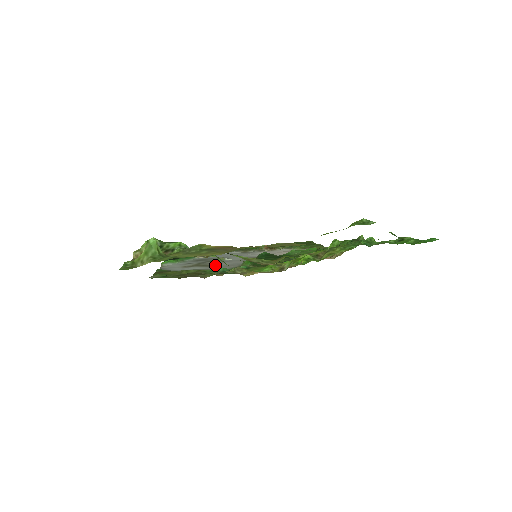
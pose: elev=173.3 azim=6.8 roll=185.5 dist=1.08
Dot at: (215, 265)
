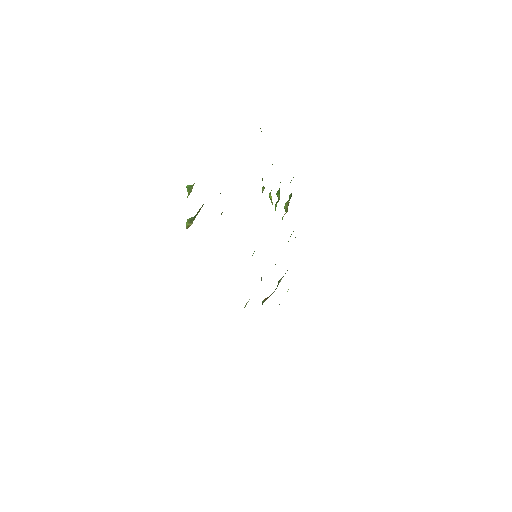
Dot at: occluded
